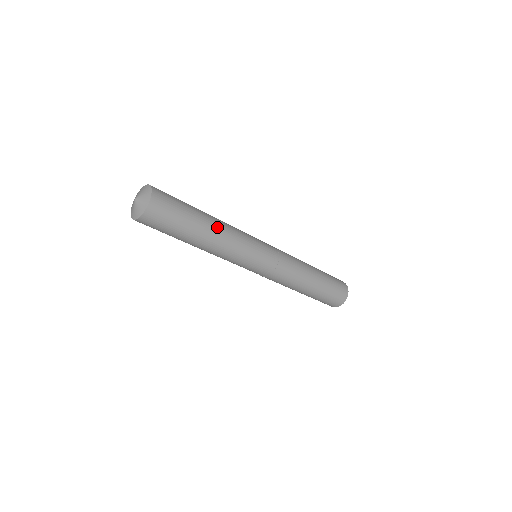
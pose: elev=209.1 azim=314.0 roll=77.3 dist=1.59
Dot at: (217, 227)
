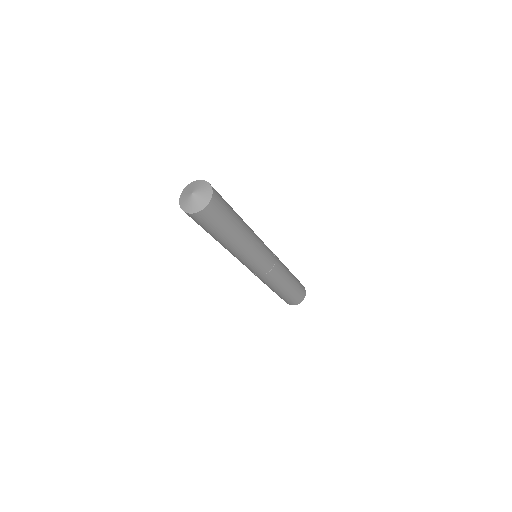
Dot at: (239, 241)
